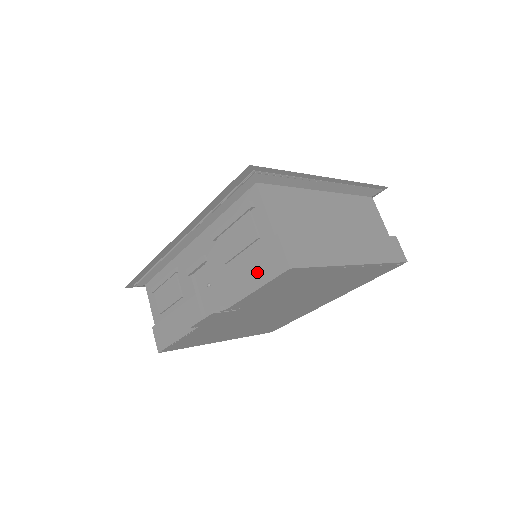
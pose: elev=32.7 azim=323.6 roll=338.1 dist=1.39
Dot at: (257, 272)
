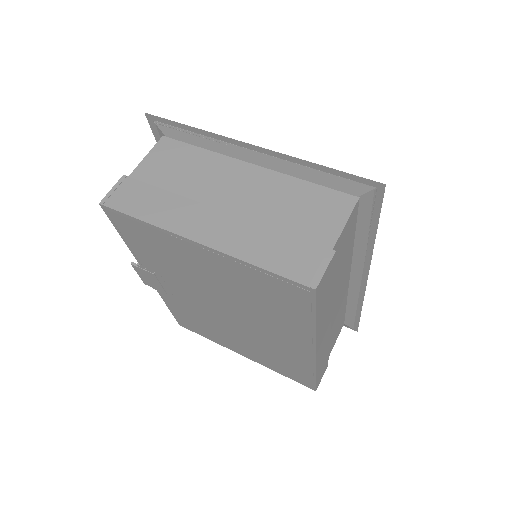
Dot at: occluded
